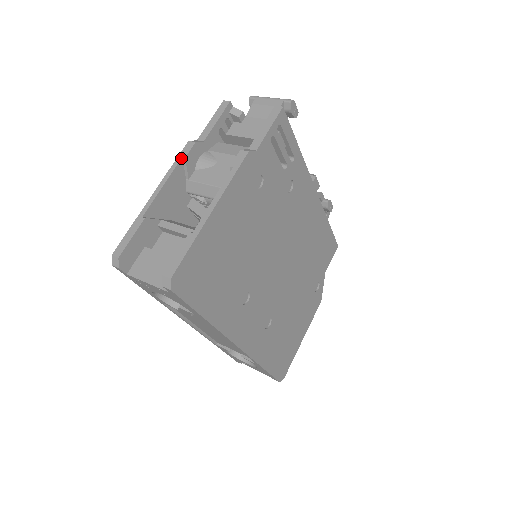
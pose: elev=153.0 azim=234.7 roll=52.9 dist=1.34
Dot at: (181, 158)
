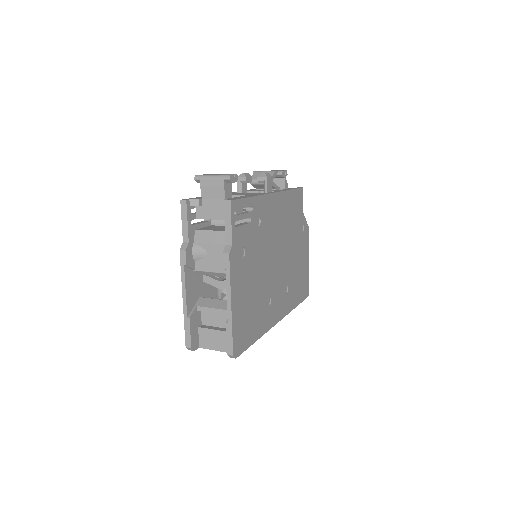
Dot at: (184, 266)
